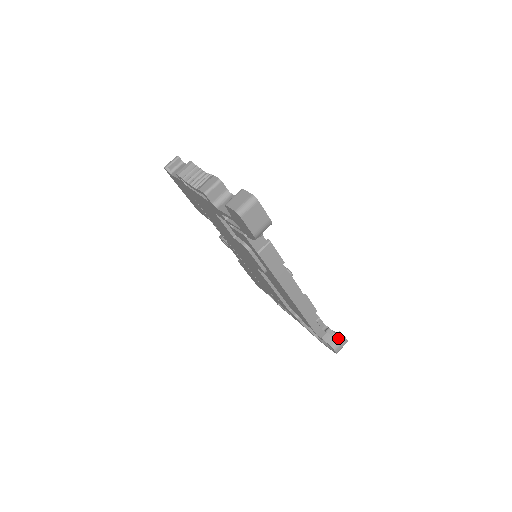
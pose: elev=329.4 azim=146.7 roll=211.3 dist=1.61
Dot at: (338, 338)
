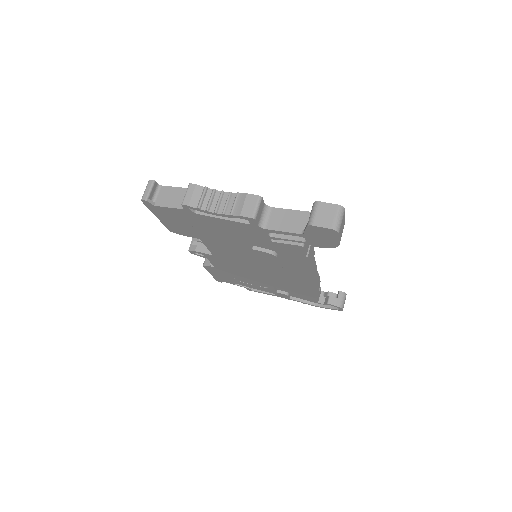
Dot at: (341, 297)
